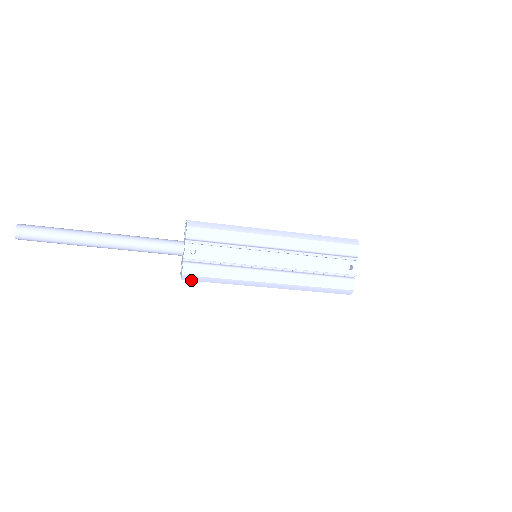
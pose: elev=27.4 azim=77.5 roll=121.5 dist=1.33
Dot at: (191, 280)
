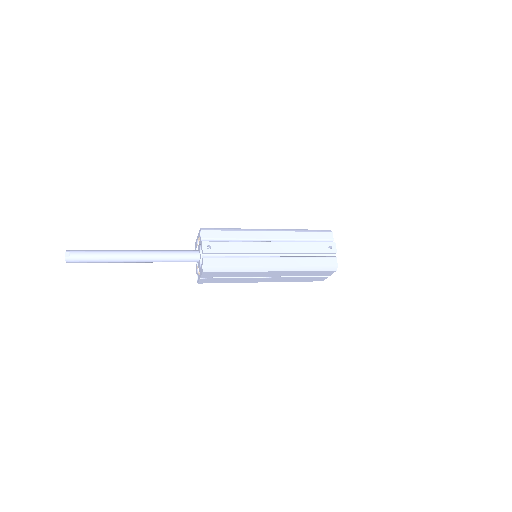
Dot at: (210, 271)
